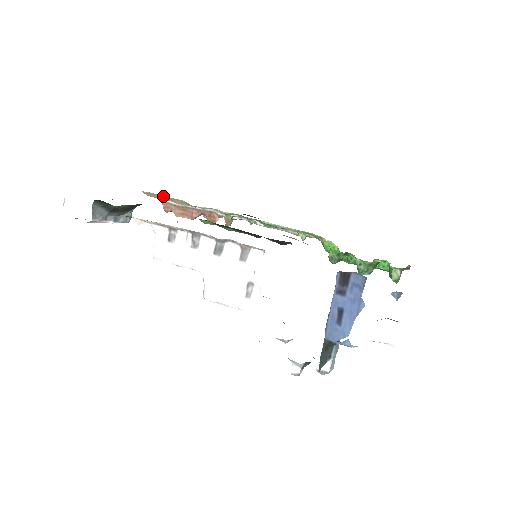
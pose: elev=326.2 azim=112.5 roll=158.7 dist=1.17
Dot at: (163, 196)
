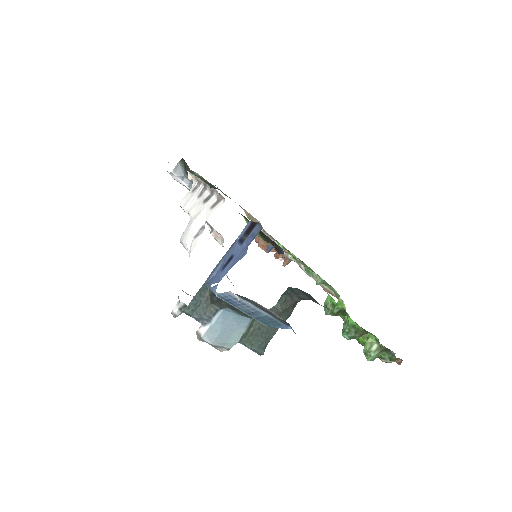
Dot at: (251, 216)
